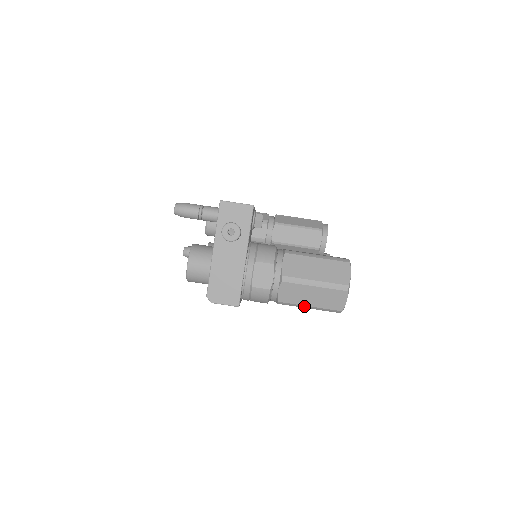
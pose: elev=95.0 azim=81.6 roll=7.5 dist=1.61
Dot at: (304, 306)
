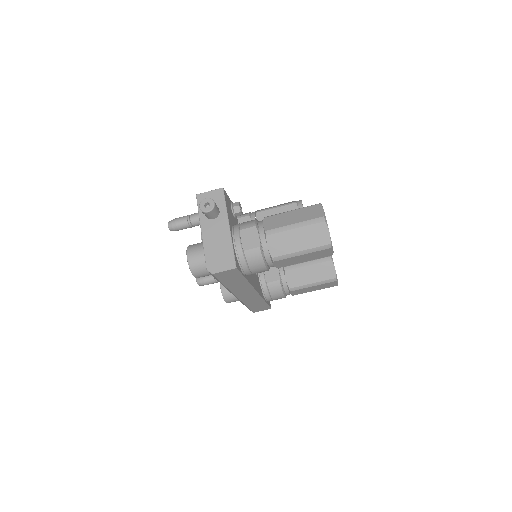
Dot at: (296, 253)
